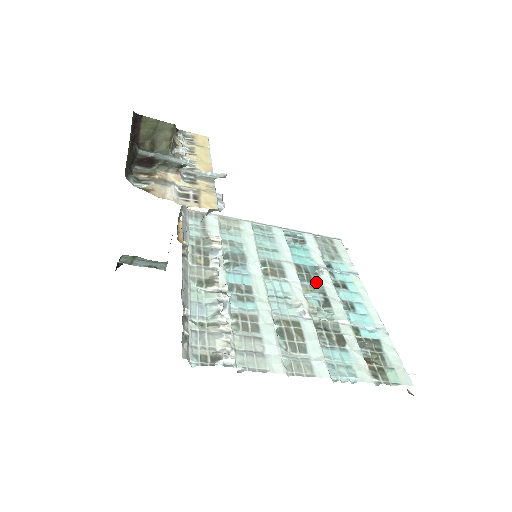
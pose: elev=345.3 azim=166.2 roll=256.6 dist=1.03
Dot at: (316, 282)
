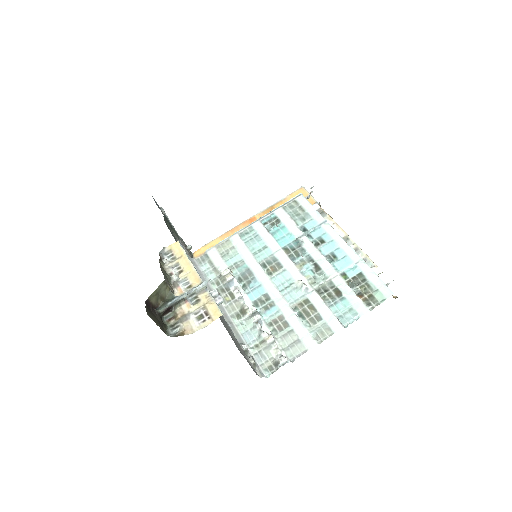
Dot at: (303, 253)
